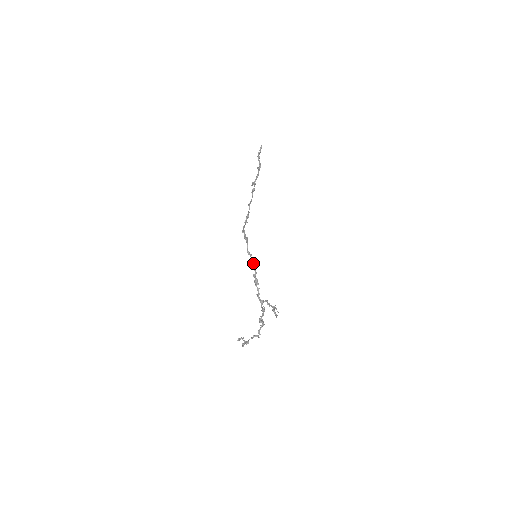
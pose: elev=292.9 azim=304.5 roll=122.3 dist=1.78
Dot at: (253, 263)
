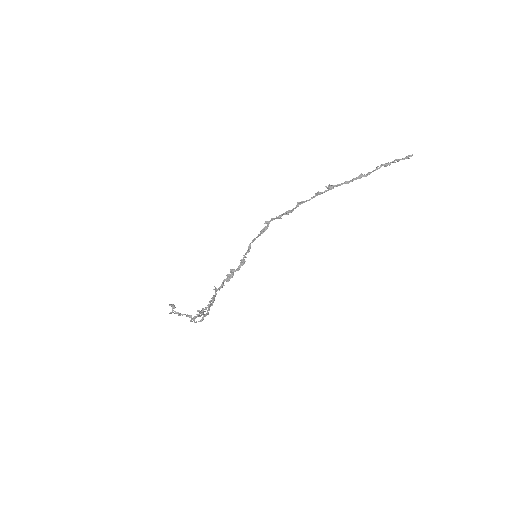
Dot at: (242, 259)
